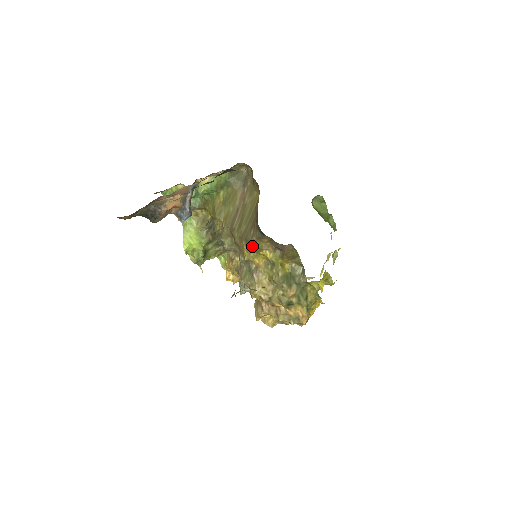
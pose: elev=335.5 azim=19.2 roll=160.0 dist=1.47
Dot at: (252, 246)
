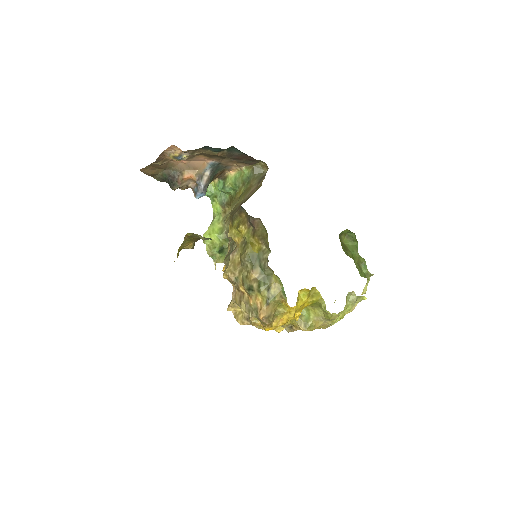
Dot at: (234, 221)
